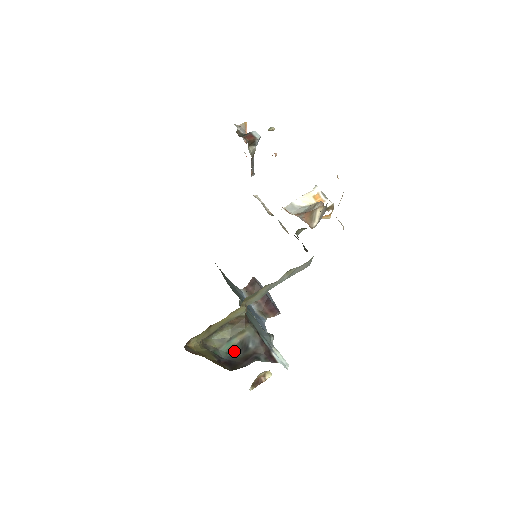
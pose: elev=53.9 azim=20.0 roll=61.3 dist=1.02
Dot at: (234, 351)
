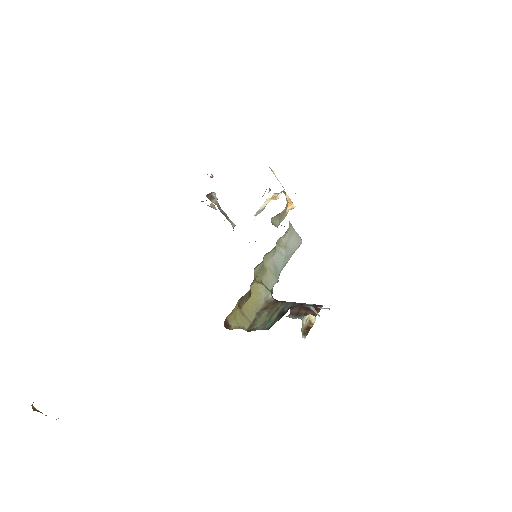
Dot at: (275, 321)
